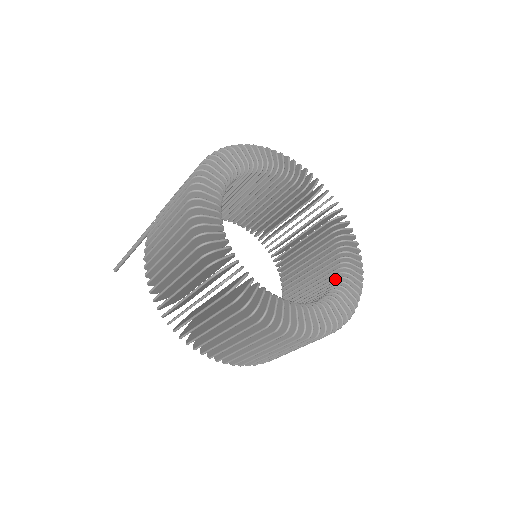
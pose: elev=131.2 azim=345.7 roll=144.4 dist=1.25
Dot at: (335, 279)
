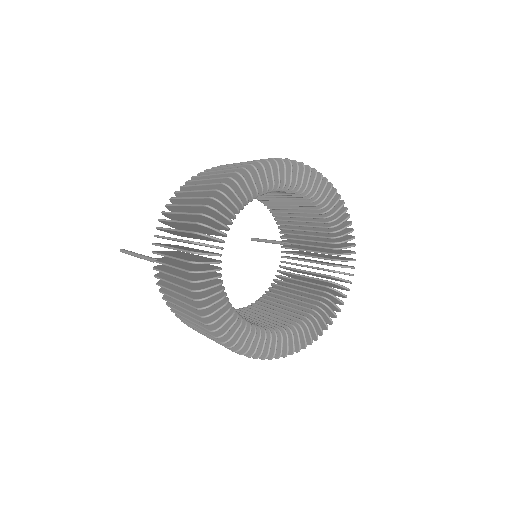
Dot at: (331, 260)
